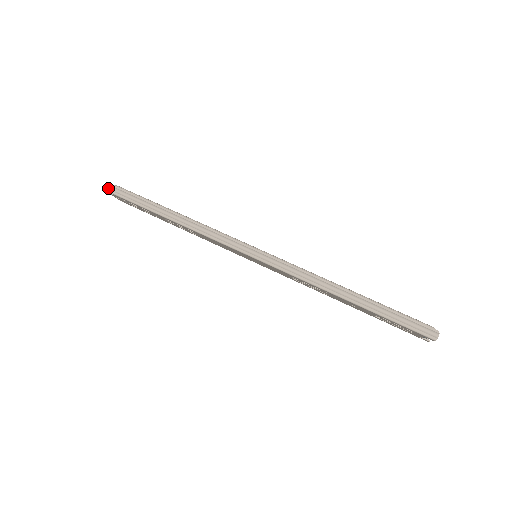
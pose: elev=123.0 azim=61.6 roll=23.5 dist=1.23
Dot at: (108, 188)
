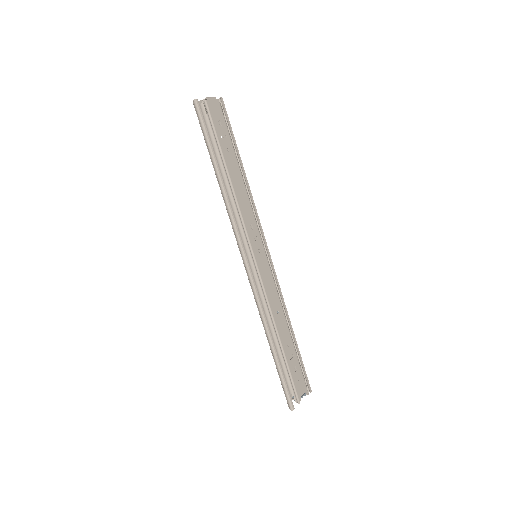
Dot at: (194, 104)
